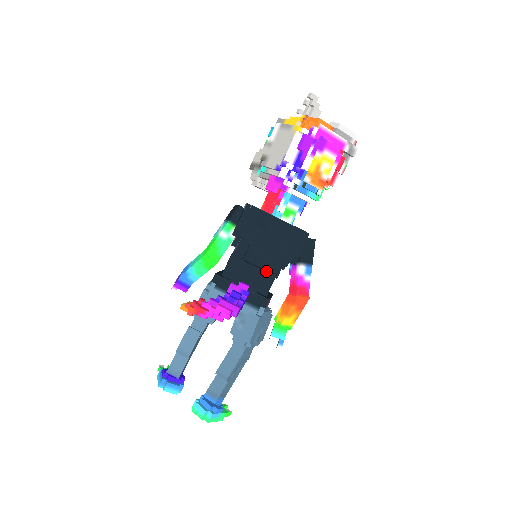
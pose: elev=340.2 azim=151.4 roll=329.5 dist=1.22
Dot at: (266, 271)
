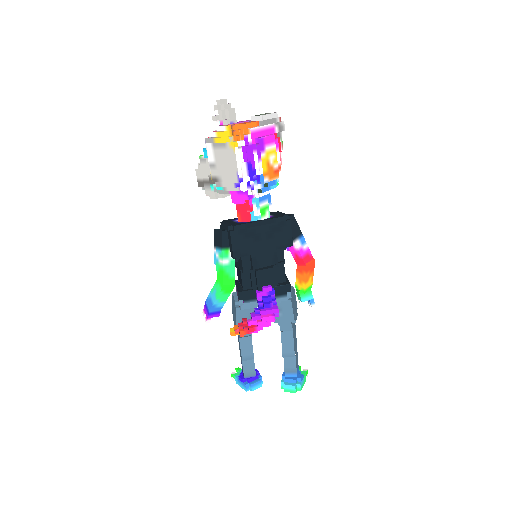
Dot at: (275, 266)
